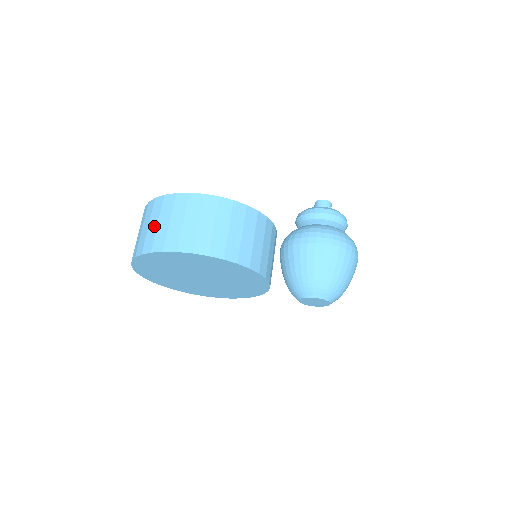
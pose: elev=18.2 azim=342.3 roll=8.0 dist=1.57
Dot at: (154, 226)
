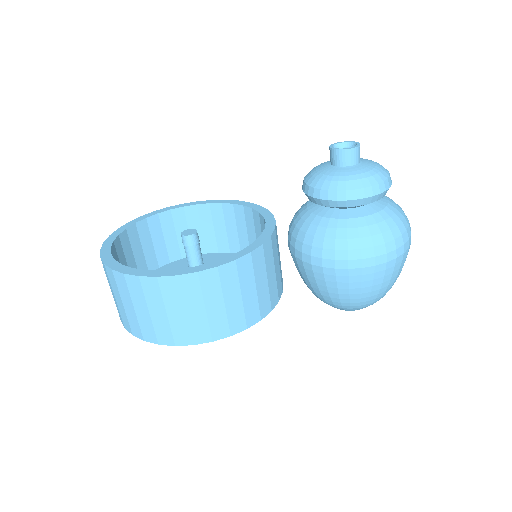
Dot at: occluded
